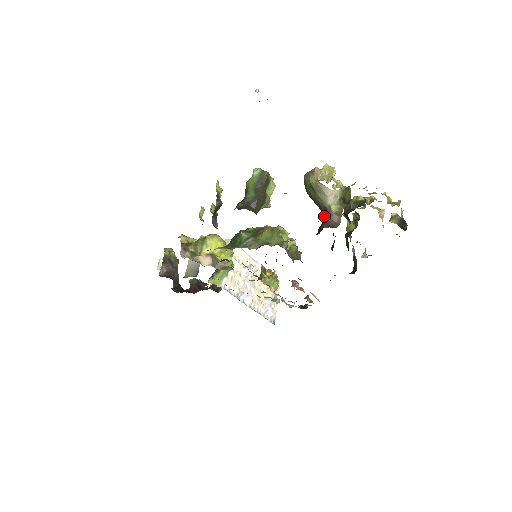
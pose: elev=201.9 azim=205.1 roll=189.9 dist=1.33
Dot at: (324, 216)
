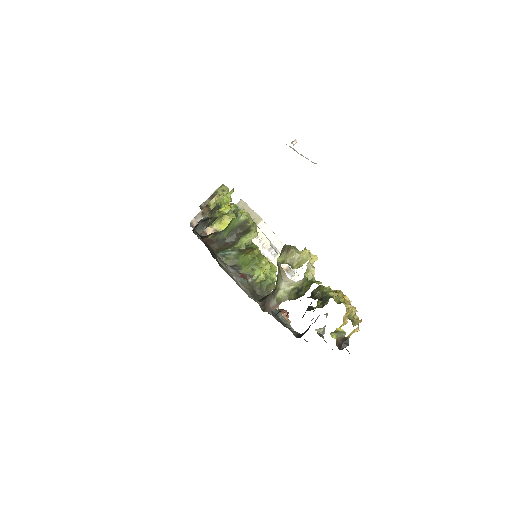
Dot at: (273, 291)
